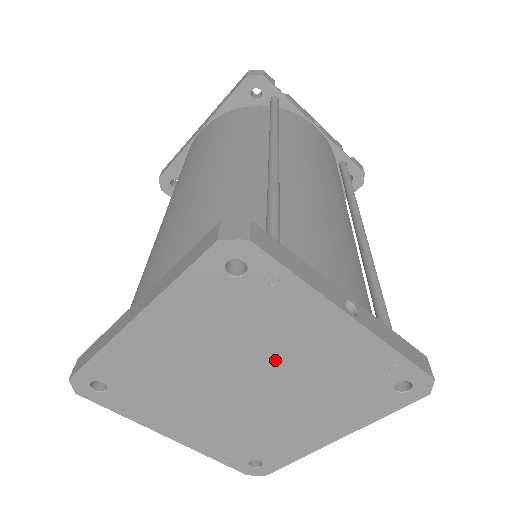
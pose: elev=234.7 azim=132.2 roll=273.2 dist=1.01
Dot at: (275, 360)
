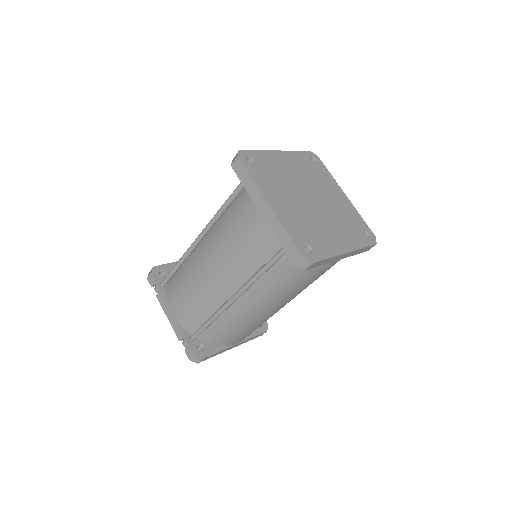
Dot at: (322, 195)
